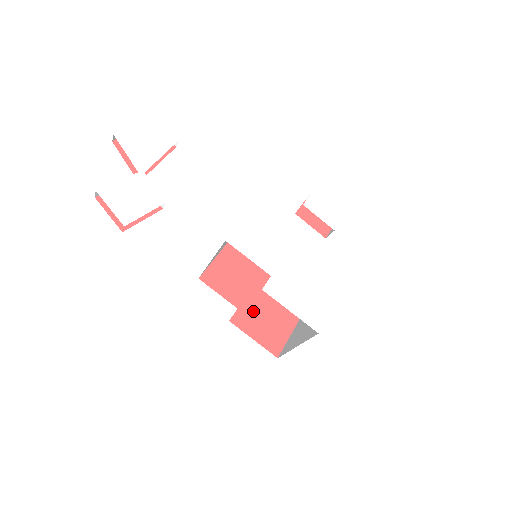
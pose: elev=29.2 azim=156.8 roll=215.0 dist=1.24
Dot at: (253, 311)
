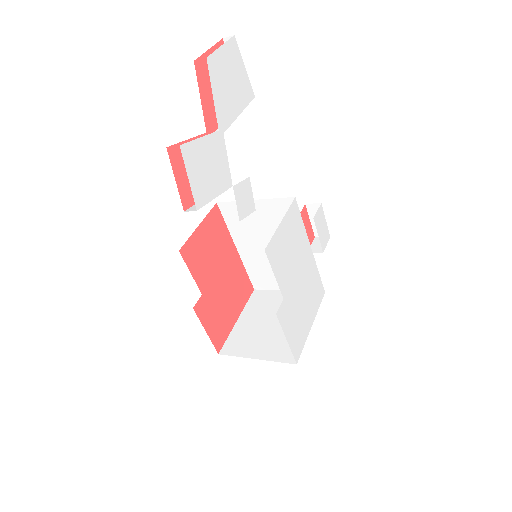
Dot at: (212, 299)
